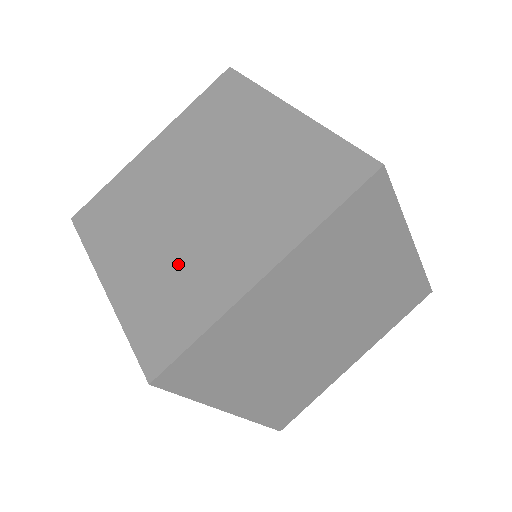
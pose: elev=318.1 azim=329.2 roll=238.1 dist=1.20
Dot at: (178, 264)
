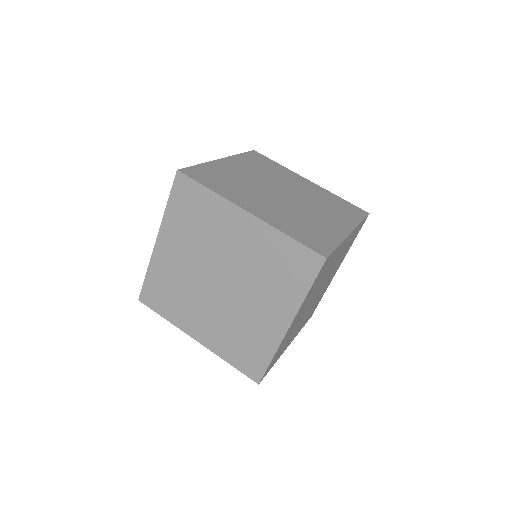
Dot at: (235, 325)
